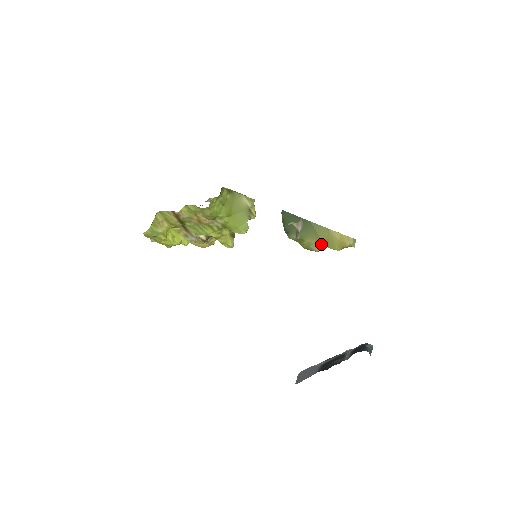
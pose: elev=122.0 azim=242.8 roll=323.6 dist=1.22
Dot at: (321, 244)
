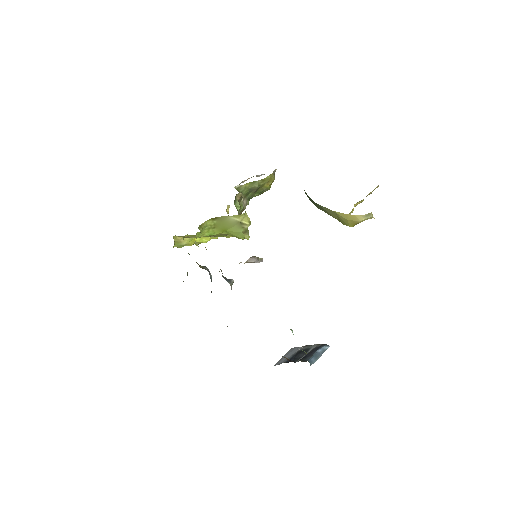
Dot at: occluded
